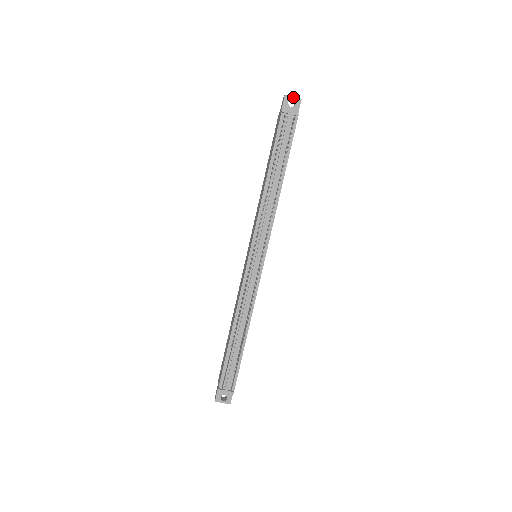
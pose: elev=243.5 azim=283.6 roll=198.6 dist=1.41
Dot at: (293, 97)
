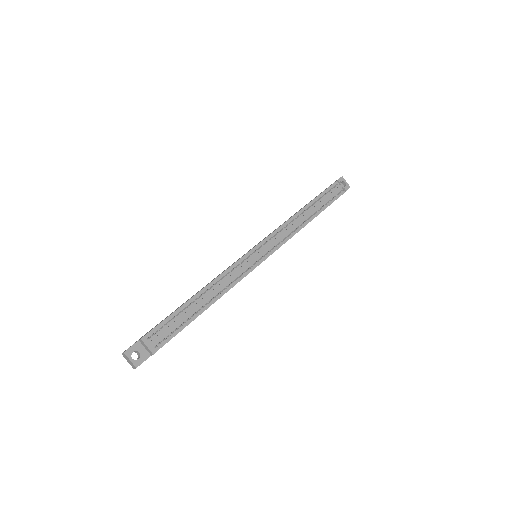
Dot at: (346, 182)
